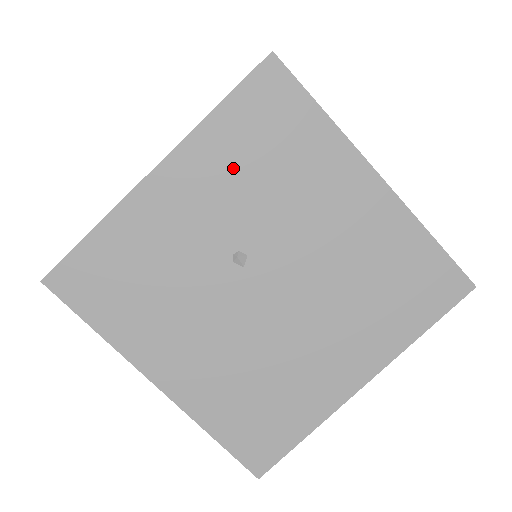
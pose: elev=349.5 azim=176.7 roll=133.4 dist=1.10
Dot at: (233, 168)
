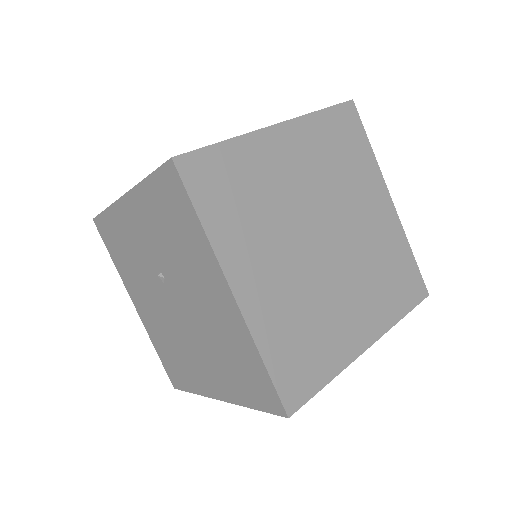
Dot at: (156, 222)
